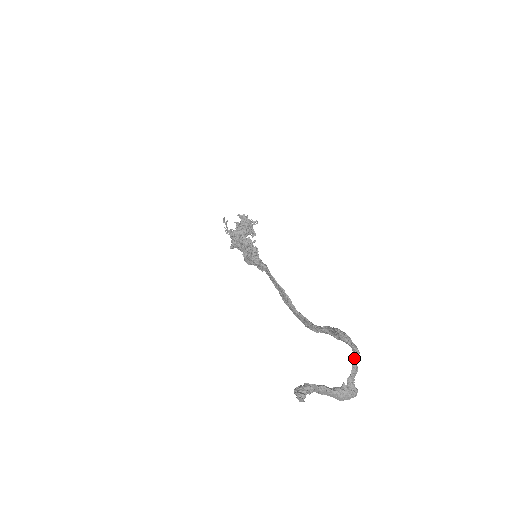
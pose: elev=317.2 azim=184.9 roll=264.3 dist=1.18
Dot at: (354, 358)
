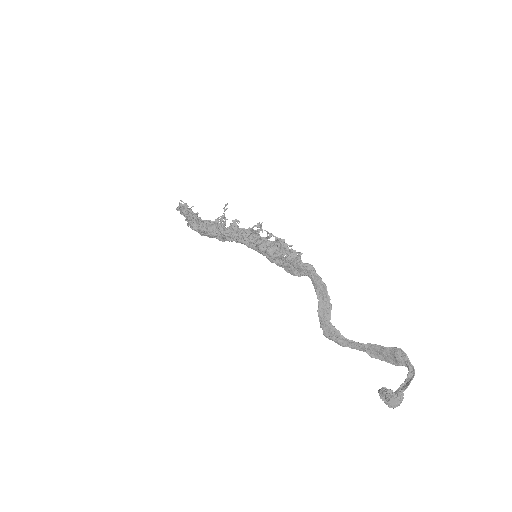
Dot at: (414, 375)
